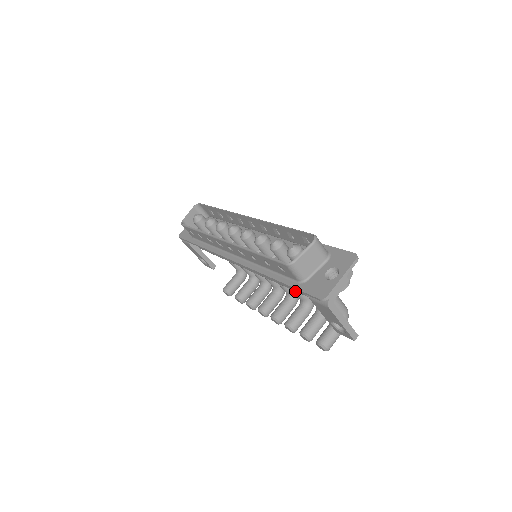
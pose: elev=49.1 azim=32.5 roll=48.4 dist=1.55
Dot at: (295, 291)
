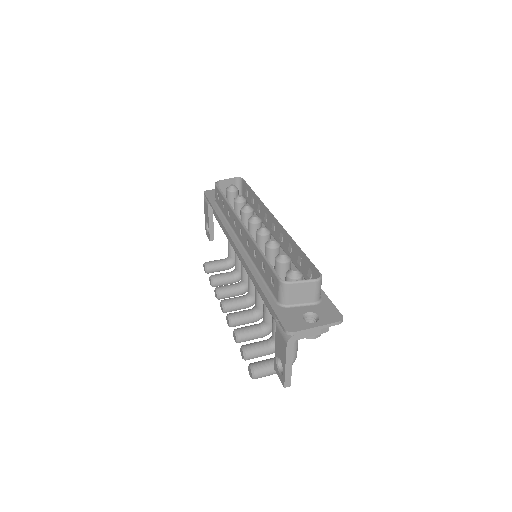
Dot at: (265, 309)
